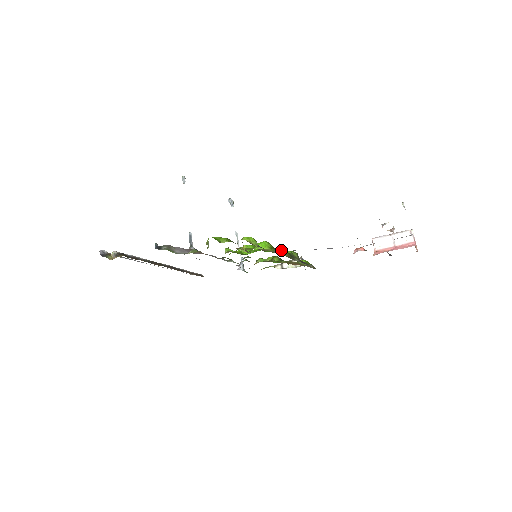
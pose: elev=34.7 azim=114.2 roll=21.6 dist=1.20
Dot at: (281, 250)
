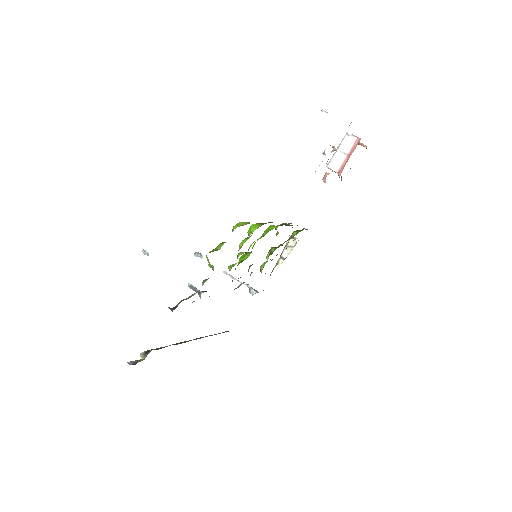
Dot at: (270, 228)
